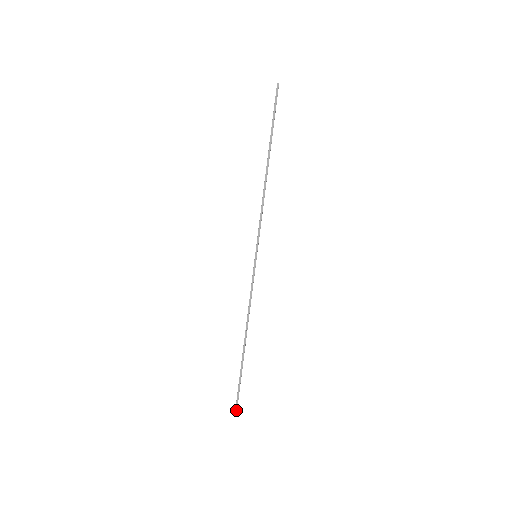
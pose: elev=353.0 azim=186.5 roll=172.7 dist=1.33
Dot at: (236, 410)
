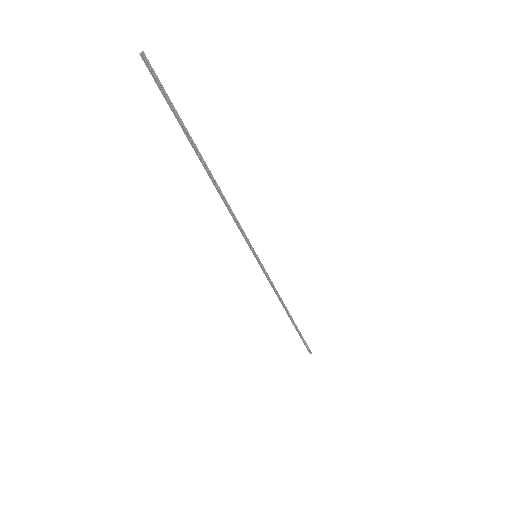
Dot at: (310, 353)
